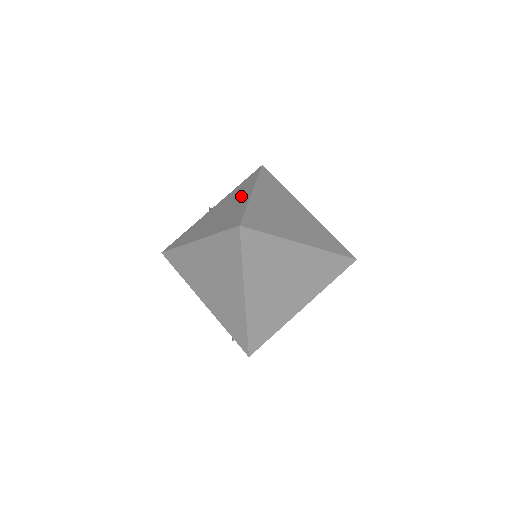
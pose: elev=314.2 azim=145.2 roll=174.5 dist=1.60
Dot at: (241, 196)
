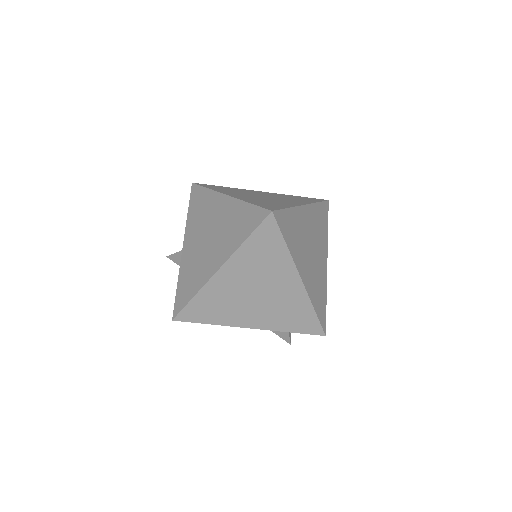
Dot at: (216, 209)
